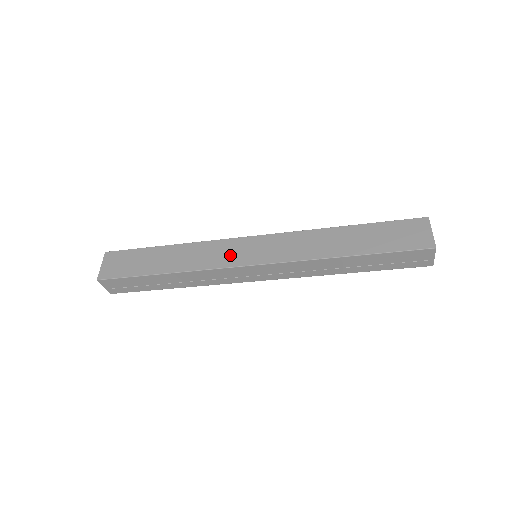
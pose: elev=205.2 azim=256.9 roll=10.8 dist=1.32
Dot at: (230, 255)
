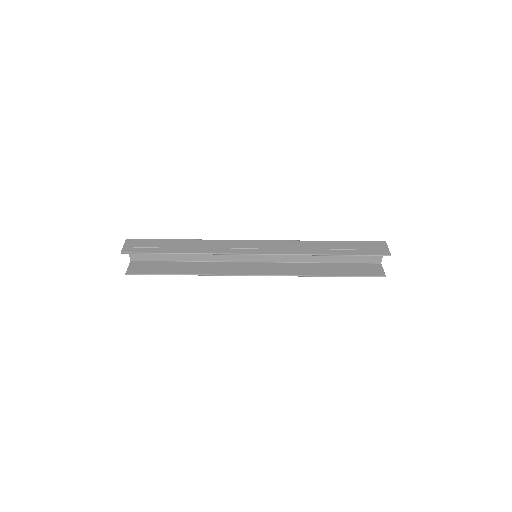
Dot at: occluded
